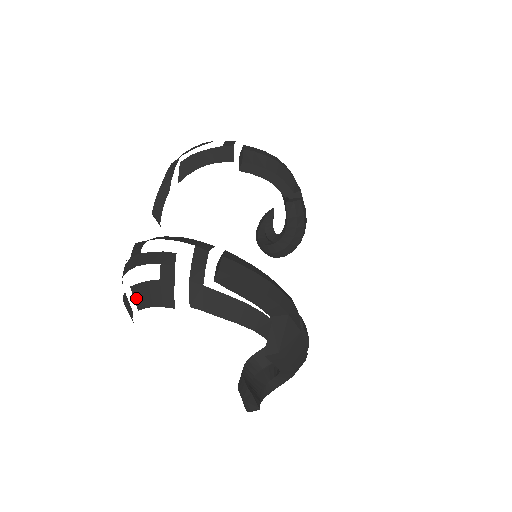
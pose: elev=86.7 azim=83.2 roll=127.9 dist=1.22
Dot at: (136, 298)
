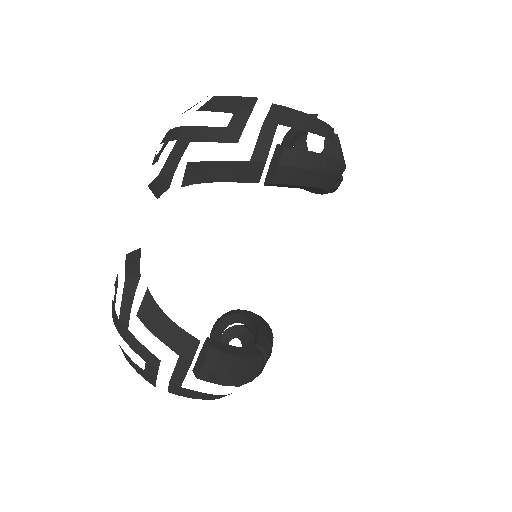
Dot at: (124, 355)
